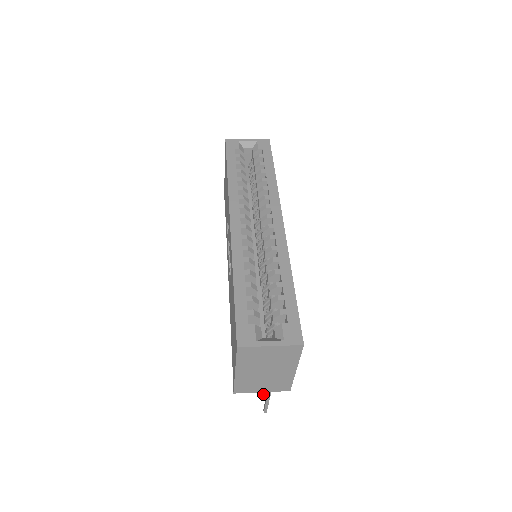
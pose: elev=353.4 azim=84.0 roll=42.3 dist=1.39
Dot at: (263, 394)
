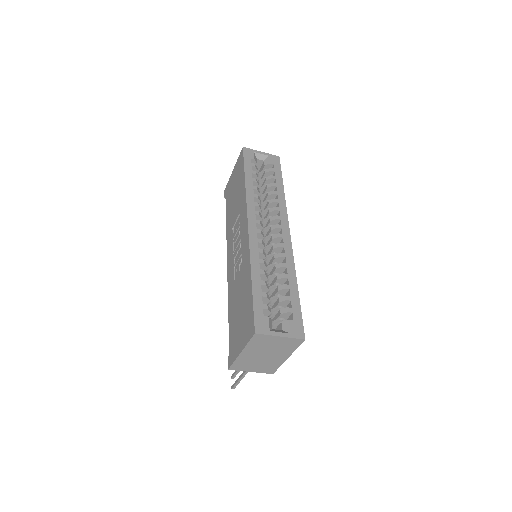
Dot at: (234, 373)
